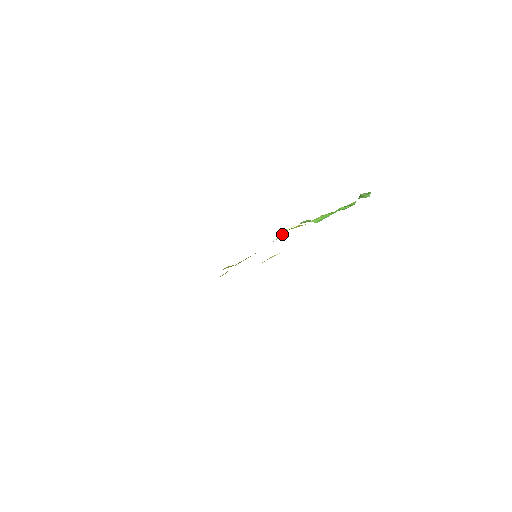
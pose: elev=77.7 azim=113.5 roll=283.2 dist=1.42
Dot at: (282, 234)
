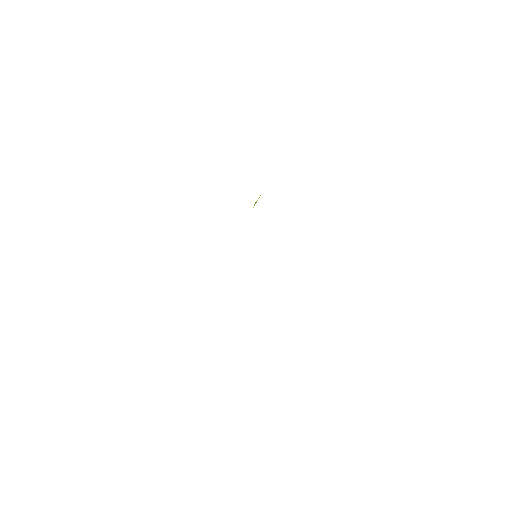
Dot at: occluded
